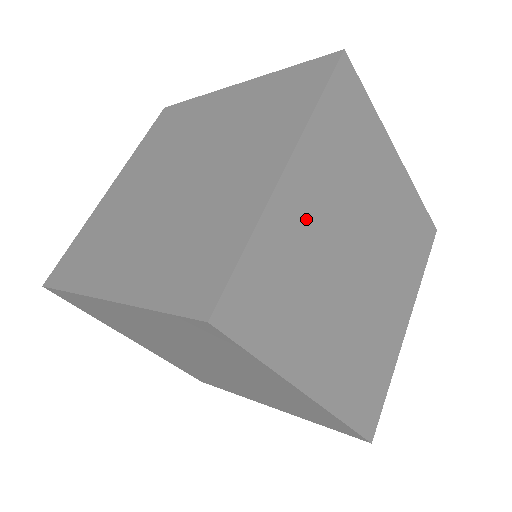
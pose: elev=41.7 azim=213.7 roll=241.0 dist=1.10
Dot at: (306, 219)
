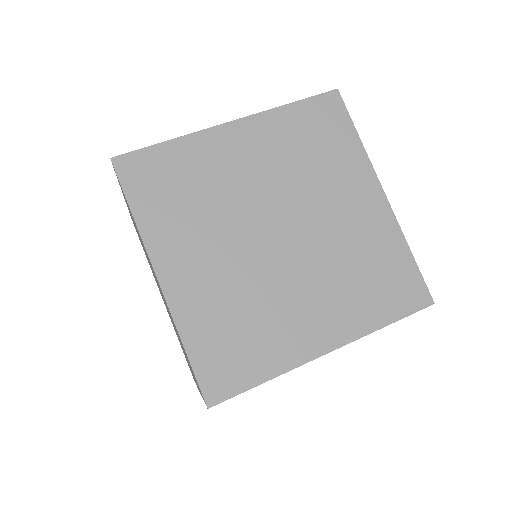
Dot at: occluded
